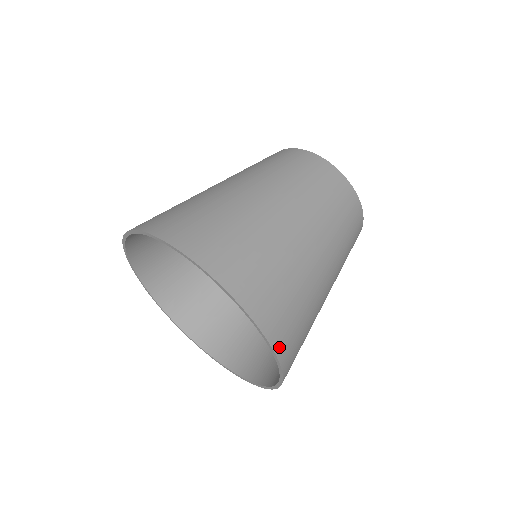
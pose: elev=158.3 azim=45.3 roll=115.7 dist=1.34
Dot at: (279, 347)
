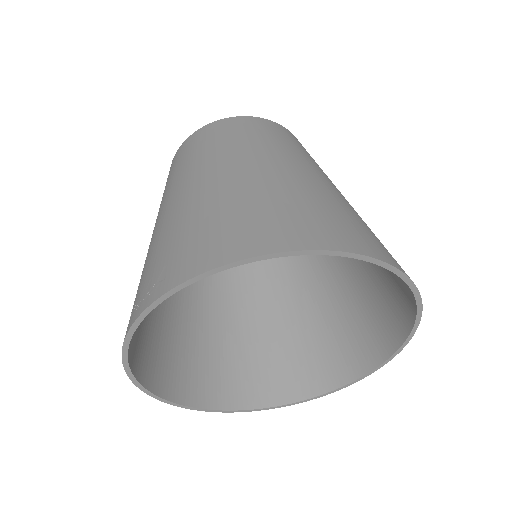
Dot at: (405, 332)
